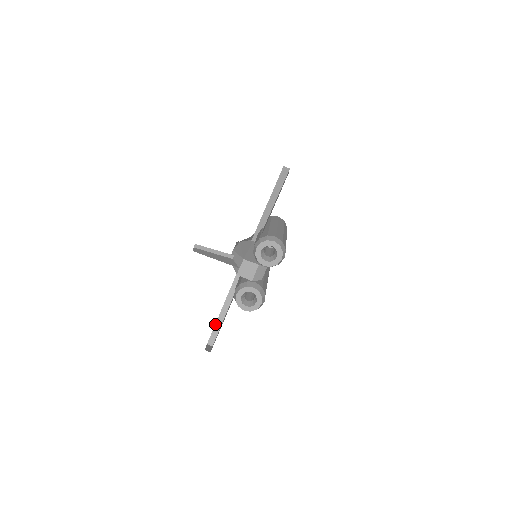
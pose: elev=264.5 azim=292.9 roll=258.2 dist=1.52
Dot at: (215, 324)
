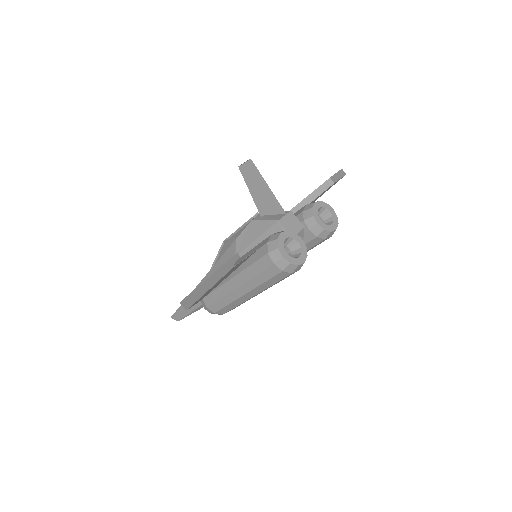
Dot at: (197, 287)
